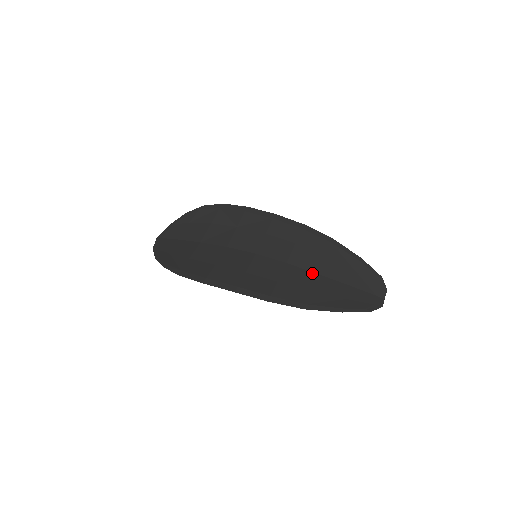
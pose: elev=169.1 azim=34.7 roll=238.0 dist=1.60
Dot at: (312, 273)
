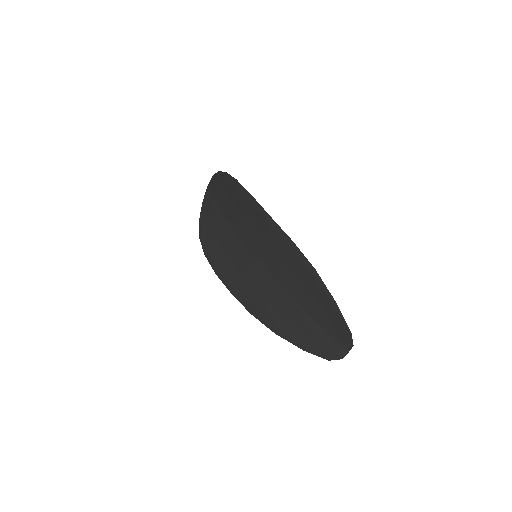
Dot at: (291, 299)
